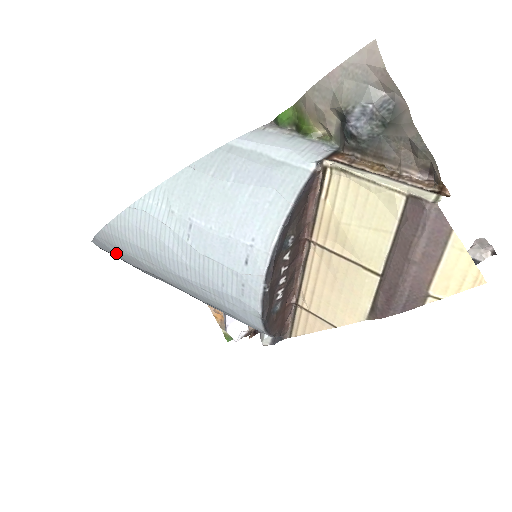
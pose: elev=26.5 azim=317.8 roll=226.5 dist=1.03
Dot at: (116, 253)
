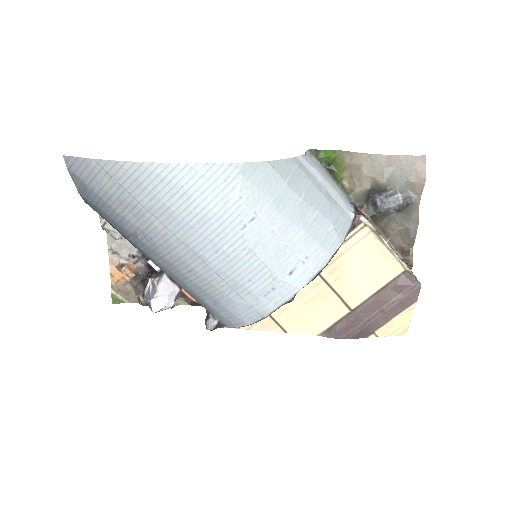
Dot at: (104, 189)
